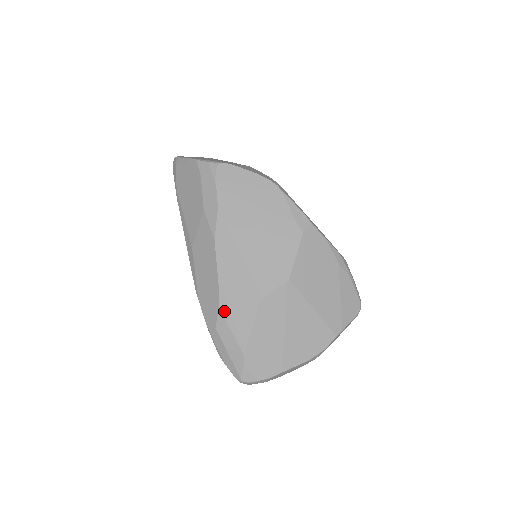
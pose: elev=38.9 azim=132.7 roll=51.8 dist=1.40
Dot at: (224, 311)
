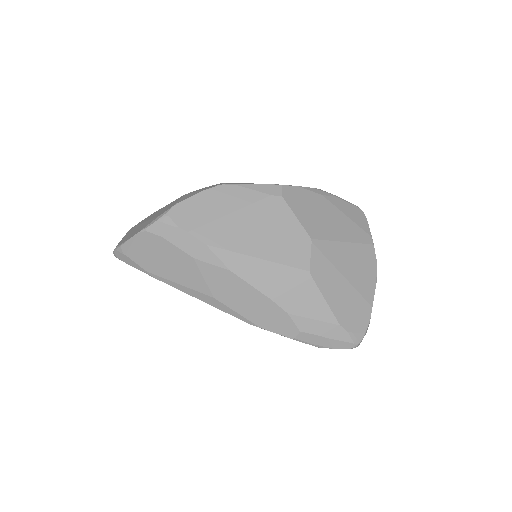
Dot at: (294, 312)
